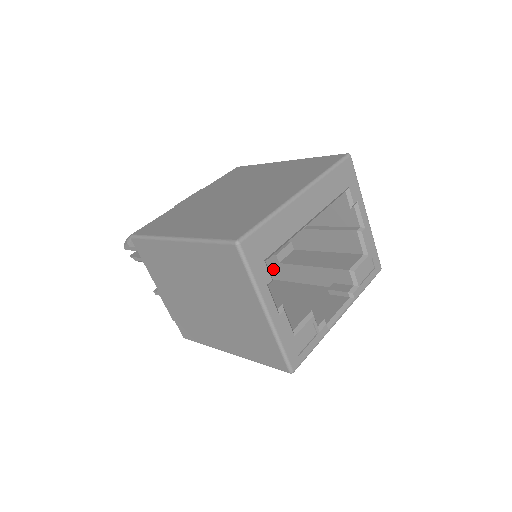
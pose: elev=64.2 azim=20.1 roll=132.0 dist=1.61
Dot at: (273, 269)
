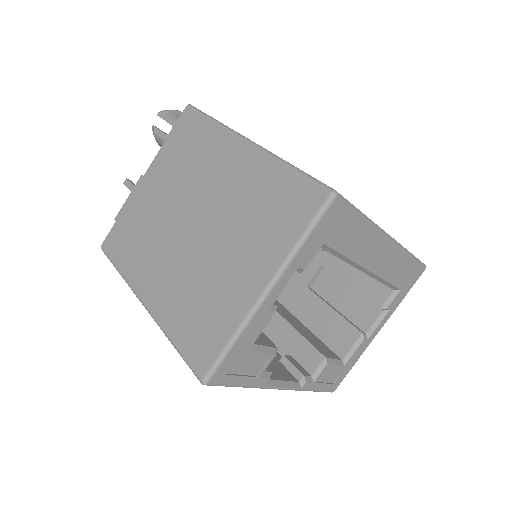
Dot at: occluded
